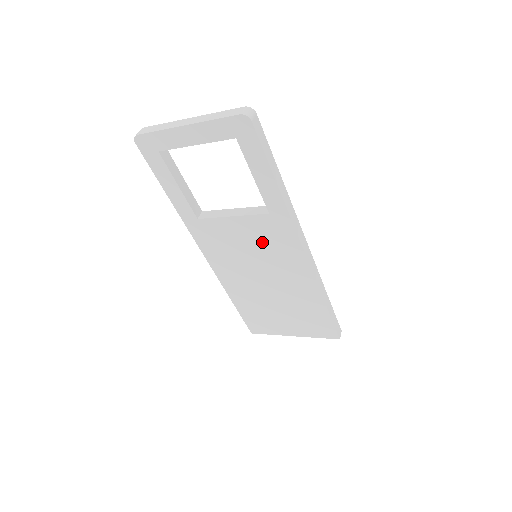
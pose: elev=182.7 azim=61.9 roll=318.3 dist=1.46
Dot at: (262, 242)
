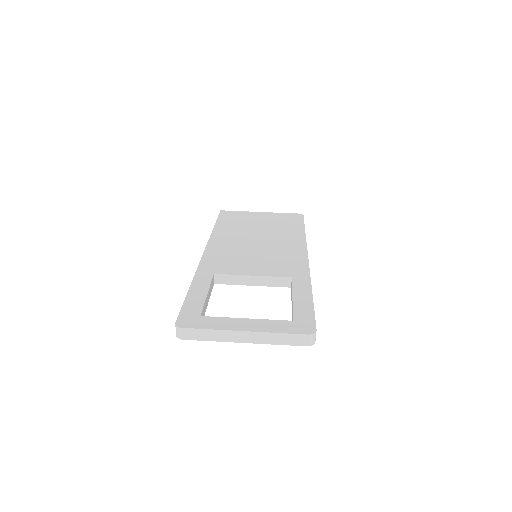
Dot at: occluded
